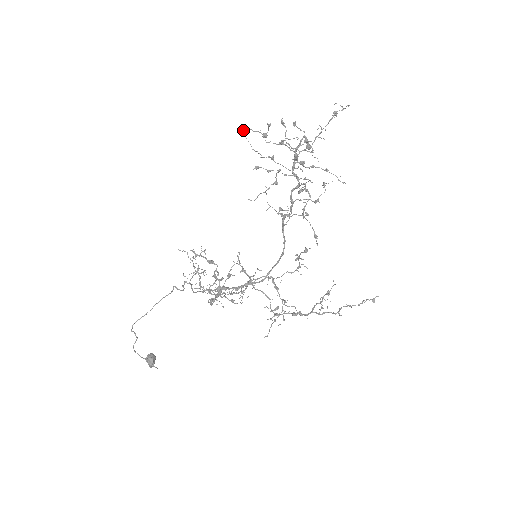
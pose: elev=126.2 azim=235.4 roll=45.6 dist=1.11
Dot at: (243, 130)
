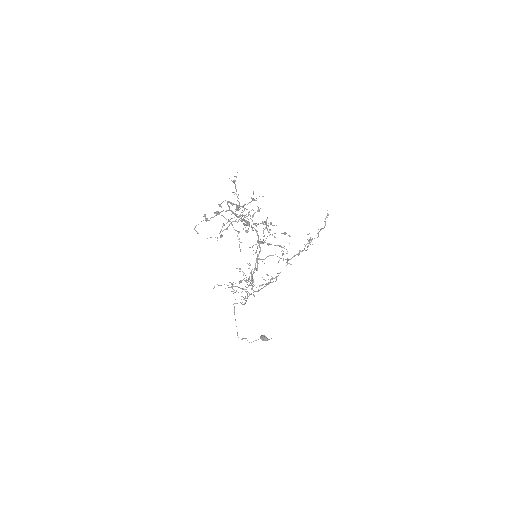
Dot at: occluded
